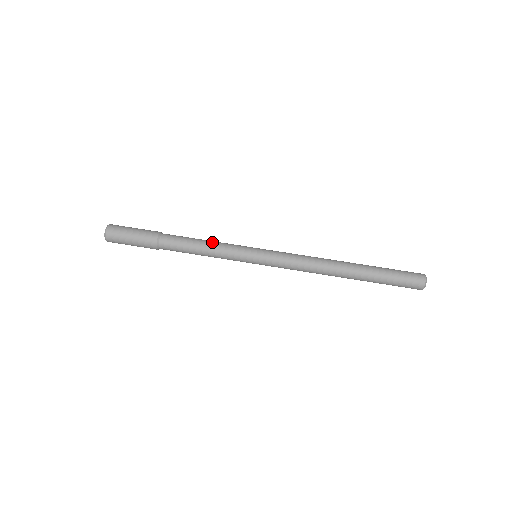
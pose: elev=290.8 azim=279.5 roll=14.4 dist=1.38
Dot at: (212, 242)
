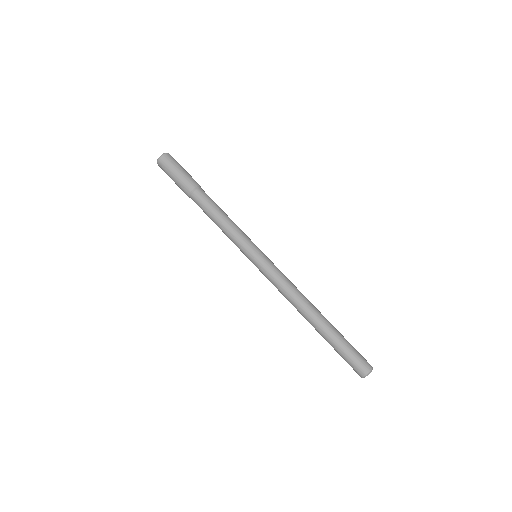
Dot at: occluded
